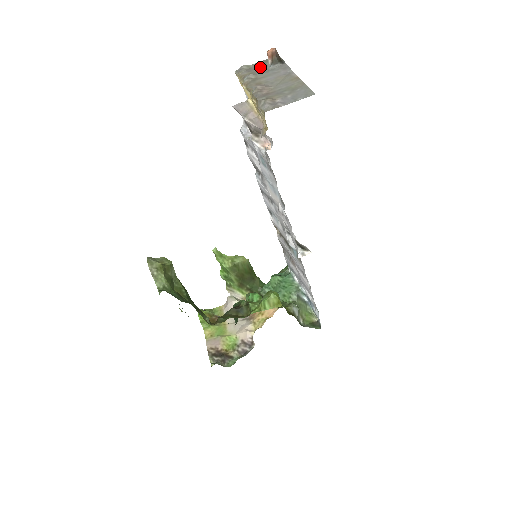
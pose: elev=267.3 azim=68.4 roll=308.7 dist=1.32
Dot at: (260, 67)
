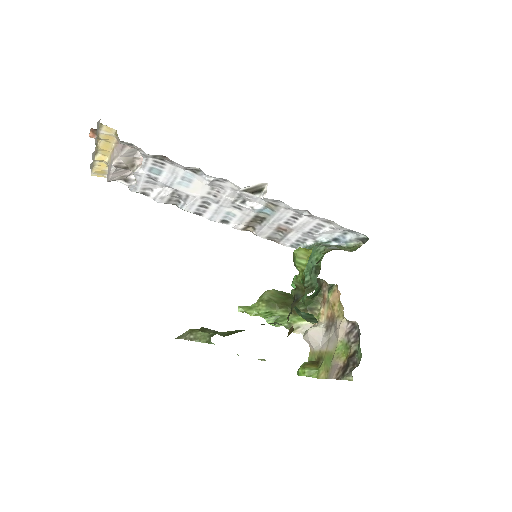
Dot at: occluded
